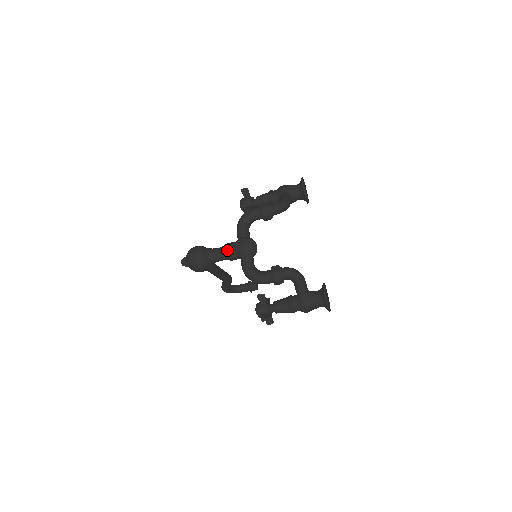
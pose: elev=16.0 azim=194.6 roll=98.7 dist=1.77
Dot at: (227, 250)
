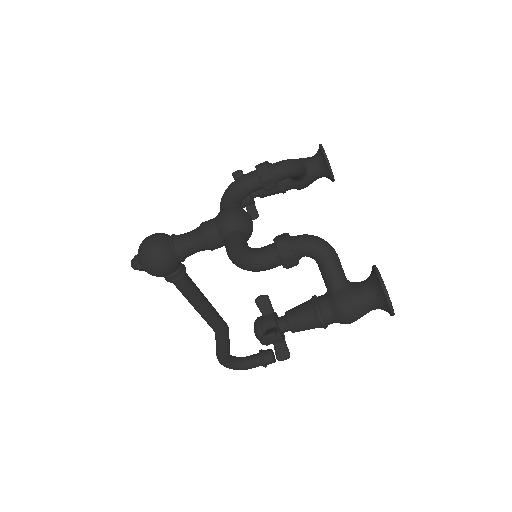
Dot at: (202, 227)
